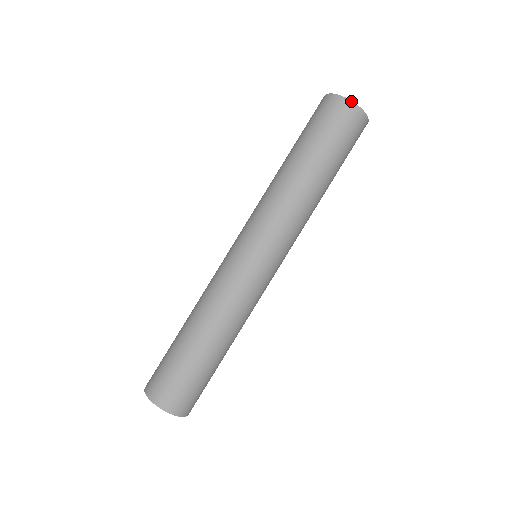
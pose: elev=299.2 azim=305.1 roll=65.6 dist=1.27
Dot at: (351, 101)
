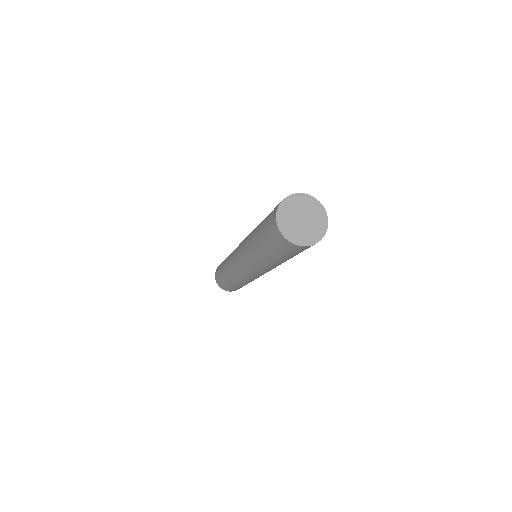
Dot at: (289, 241)
